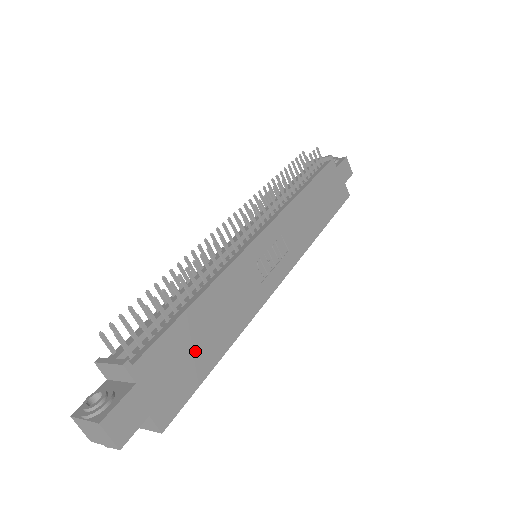
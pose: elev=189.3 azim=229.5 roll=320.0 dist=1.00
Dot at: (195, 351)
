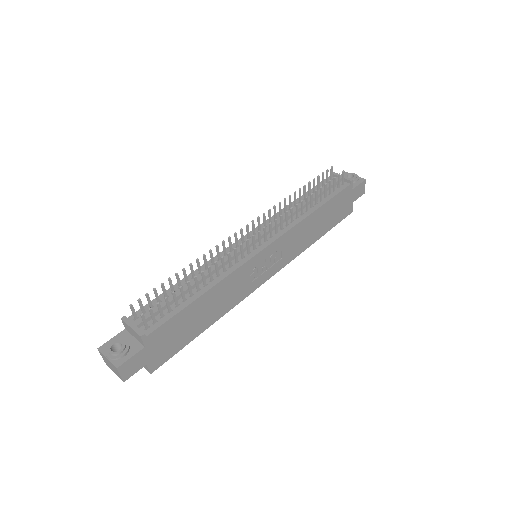
Dot at: (188, 328)
